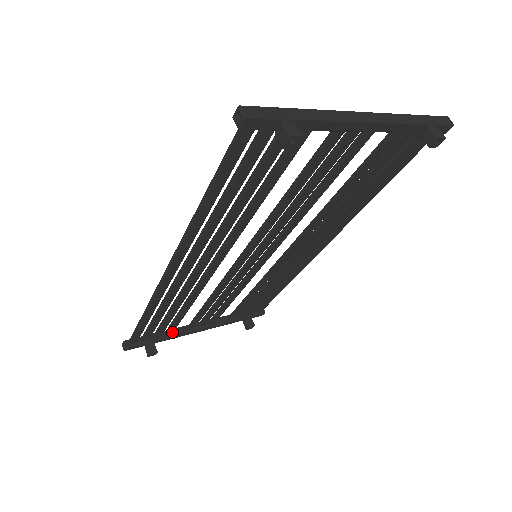
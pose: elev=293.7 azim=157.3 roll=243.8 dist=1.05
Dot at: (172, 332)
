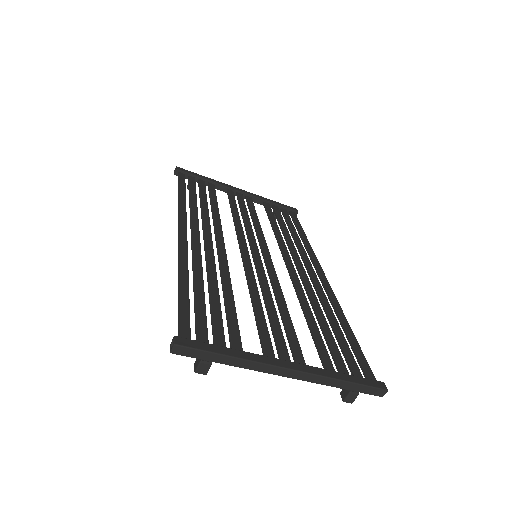
Dot at: (213, 187)
